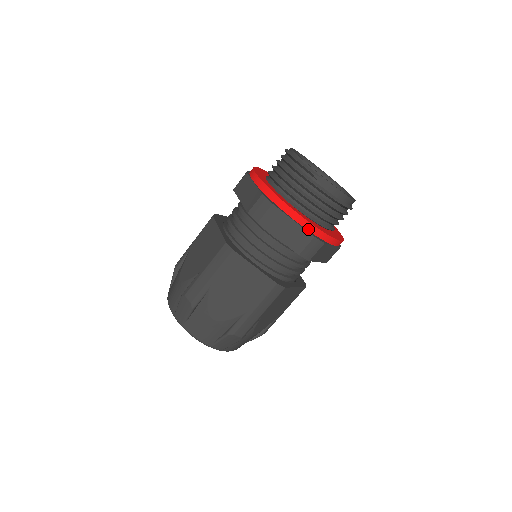
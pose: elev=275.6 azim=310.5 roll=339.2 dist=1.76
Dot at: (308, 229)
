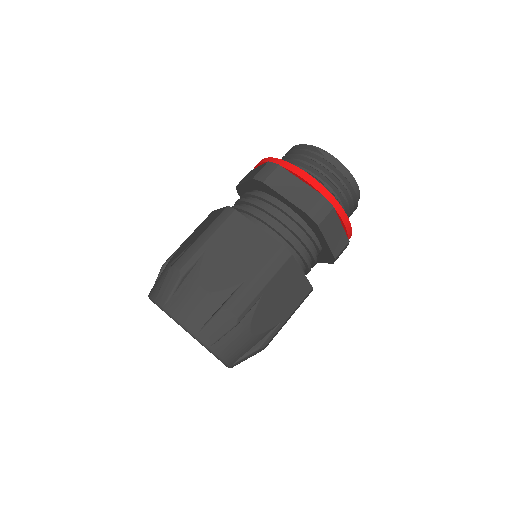
Dot at: (316, 188)
